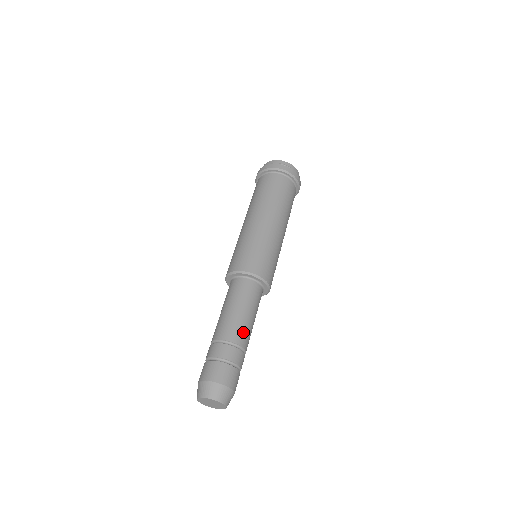
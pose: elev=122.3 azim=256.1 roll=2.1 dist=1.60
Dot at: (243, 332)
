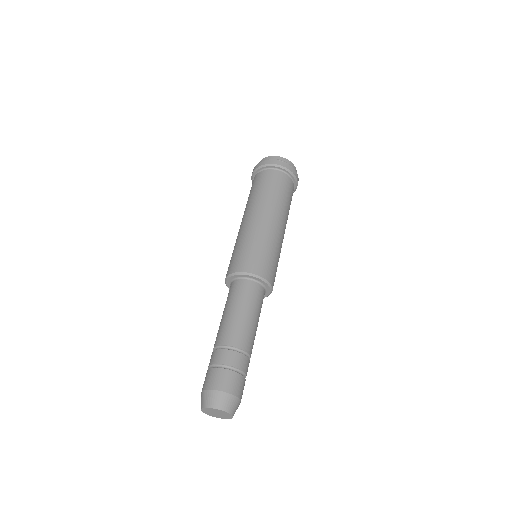
Dot at: (247, 336)
